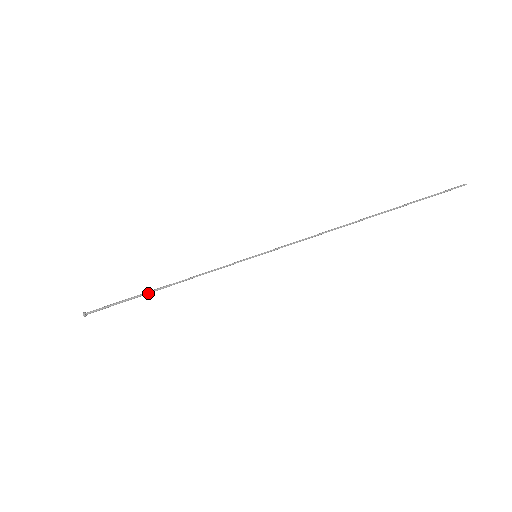
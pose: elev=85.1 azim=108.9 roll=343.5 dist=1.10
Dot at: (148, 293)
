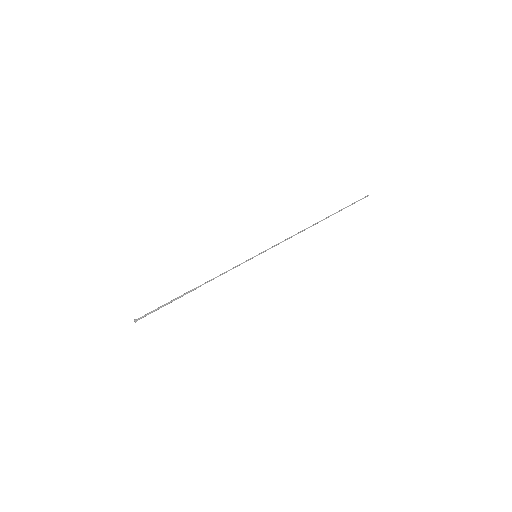
Dot at: occluded
